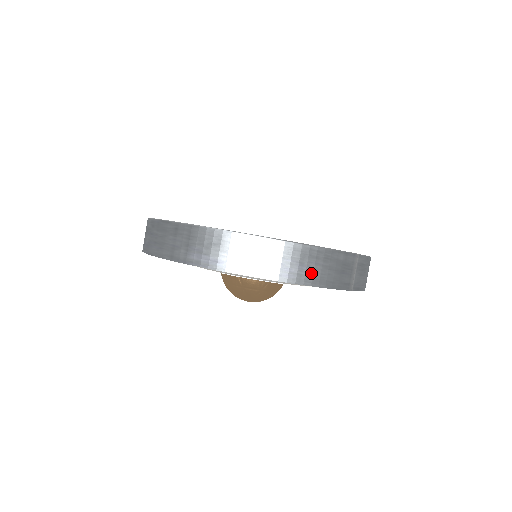
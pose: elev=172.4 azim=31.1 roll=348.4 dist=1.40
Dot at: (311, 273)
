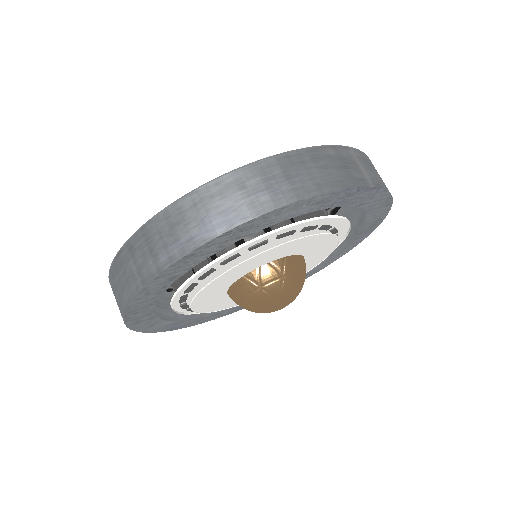
Dot at: (308, 181)
